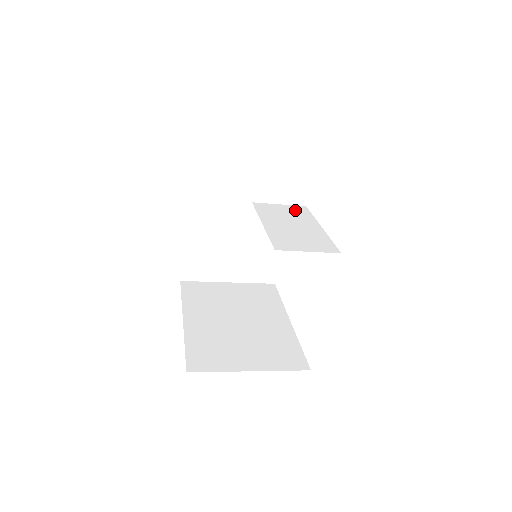
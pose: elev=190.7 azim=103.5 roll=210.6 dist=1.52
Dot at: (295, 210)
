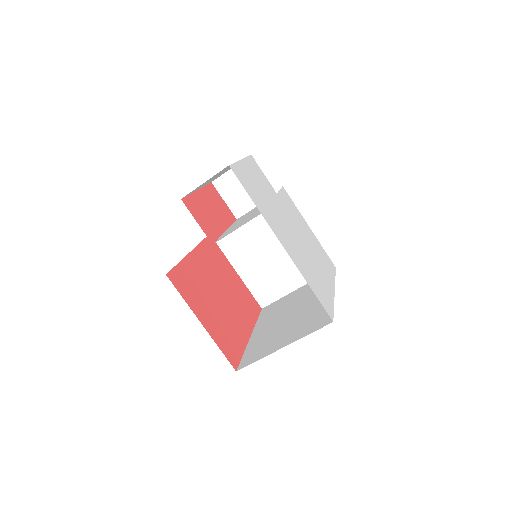
Dot at: occluded
